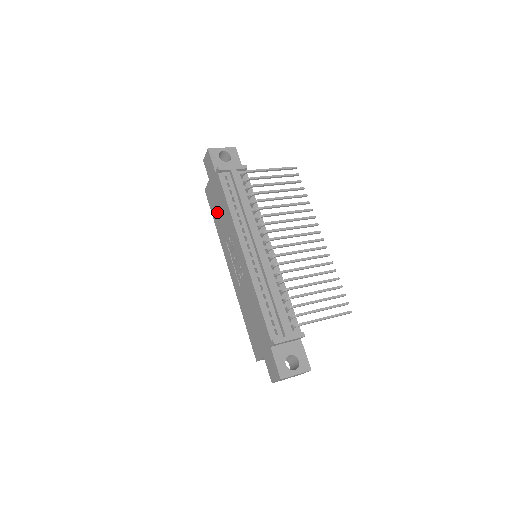
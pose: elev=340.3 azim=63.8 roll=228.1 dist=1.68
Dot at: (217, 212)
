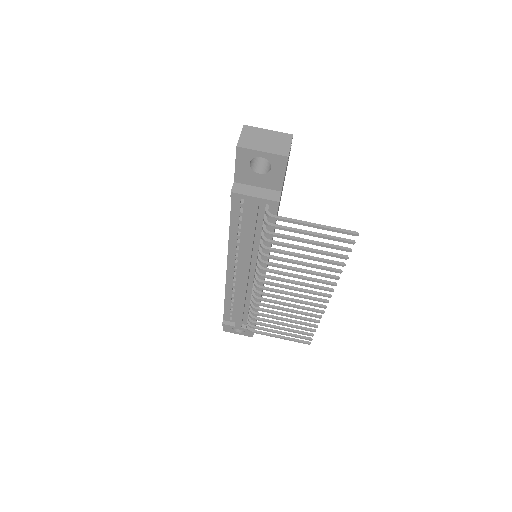
Dot at: occluded
